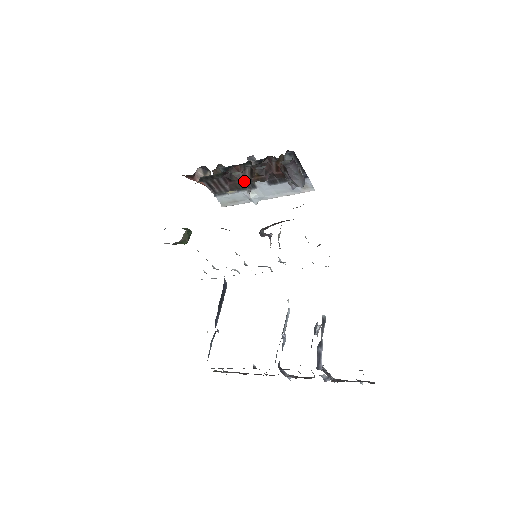
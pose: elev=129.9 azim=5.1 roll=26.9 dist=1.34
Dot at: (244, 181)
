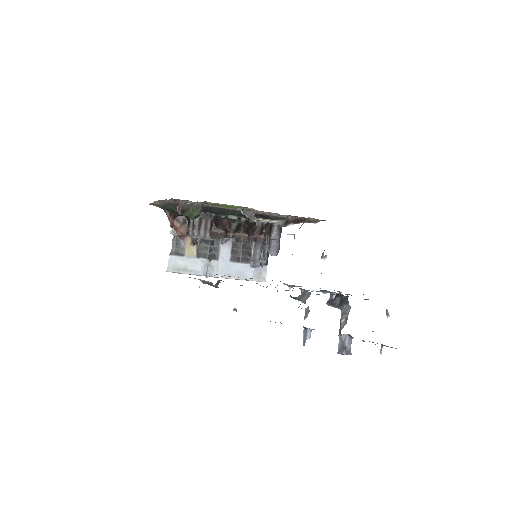
Dot at: (226, 235)
